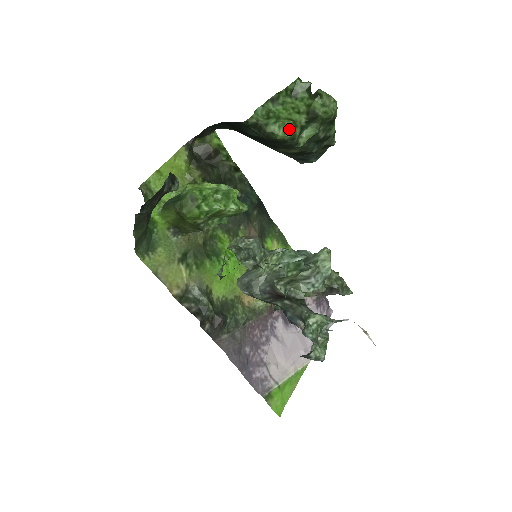
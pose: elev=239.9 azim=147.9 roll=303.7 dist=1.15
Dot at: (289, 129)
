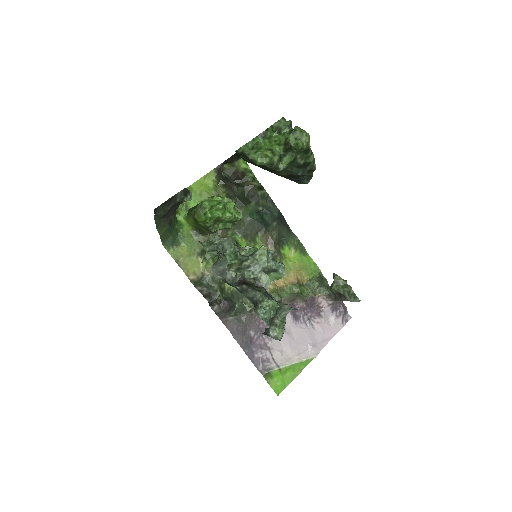
Dot at: (266, 157)
